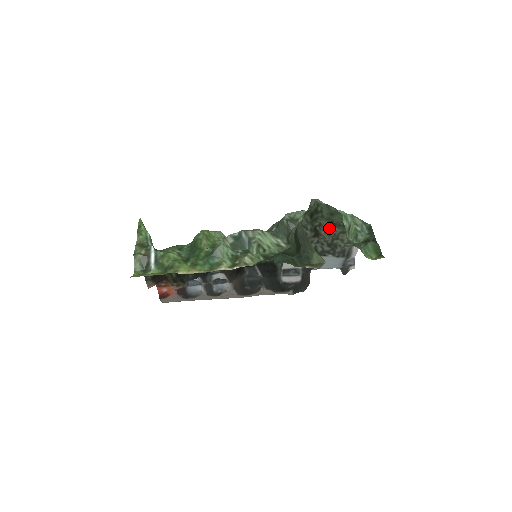
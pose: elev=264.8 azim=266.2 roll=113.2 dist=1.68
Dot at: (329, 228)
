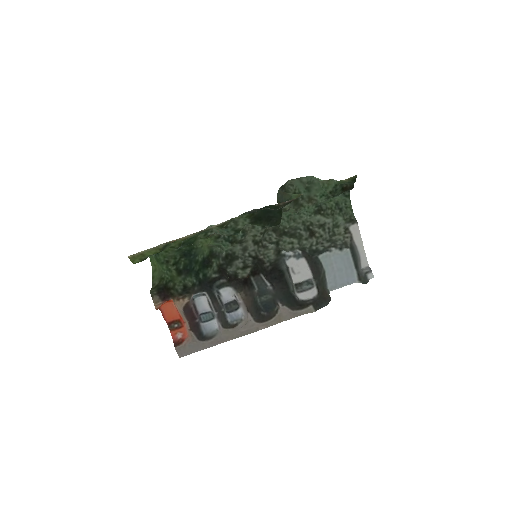
Dot at: (321, 224)
